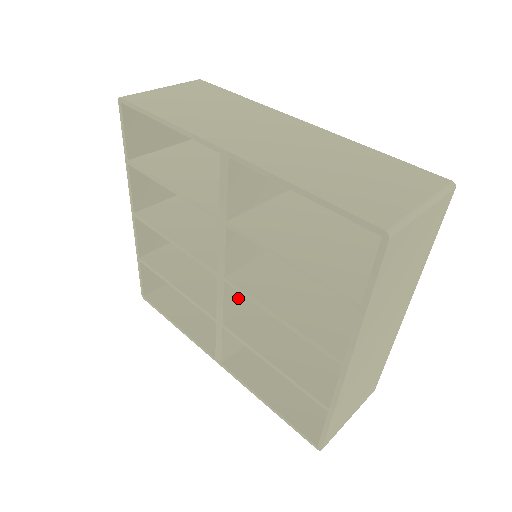
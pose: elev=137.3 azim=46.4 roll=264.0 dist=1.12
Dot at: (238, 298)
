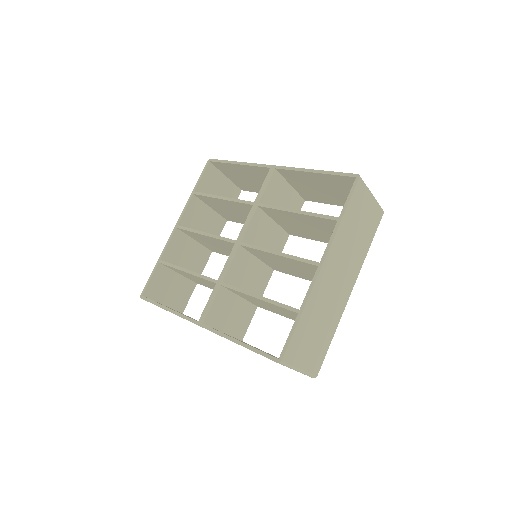
Dot at: (237, 273)
